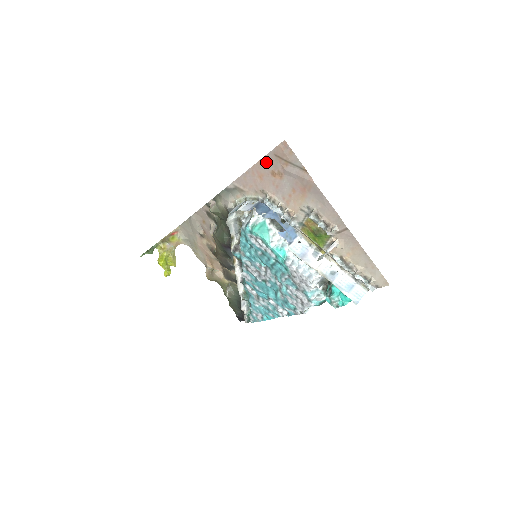
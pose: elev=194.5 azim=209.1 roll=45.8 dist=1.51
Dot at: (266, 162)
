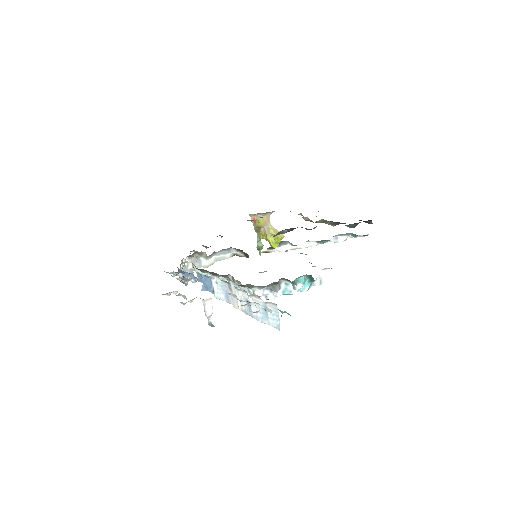
Dot at: occluded
